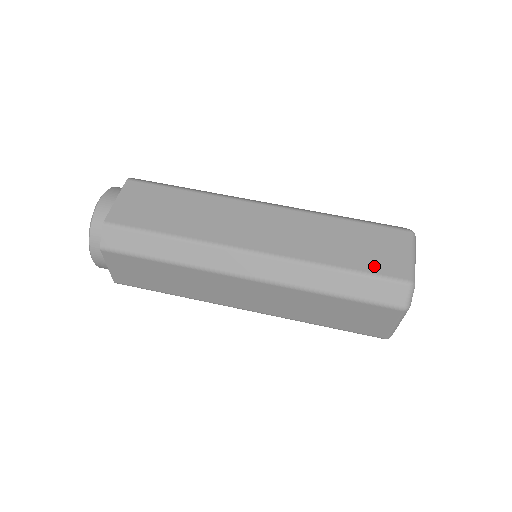
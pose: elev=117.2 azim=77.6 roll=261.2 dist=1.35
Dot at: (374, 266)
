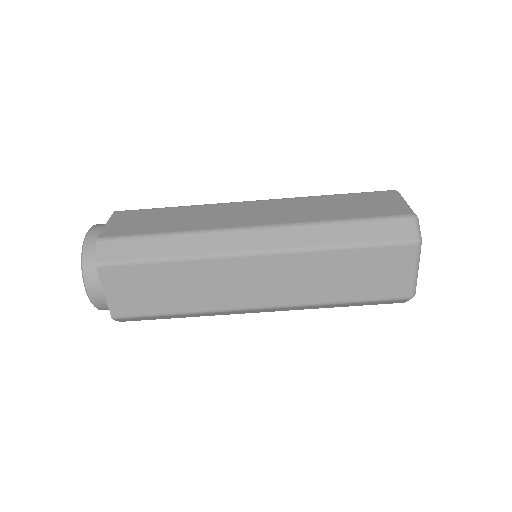
Dot at: (377, 292)
